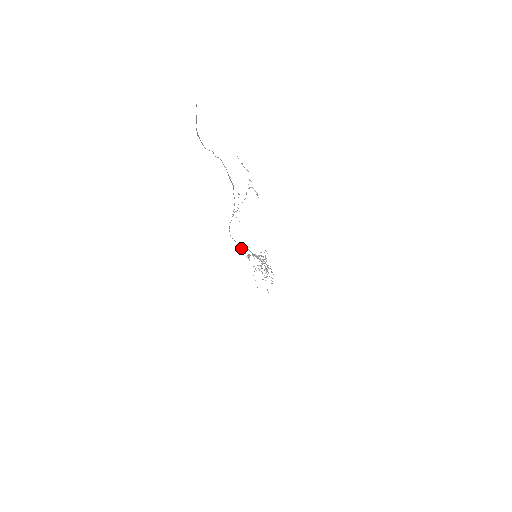
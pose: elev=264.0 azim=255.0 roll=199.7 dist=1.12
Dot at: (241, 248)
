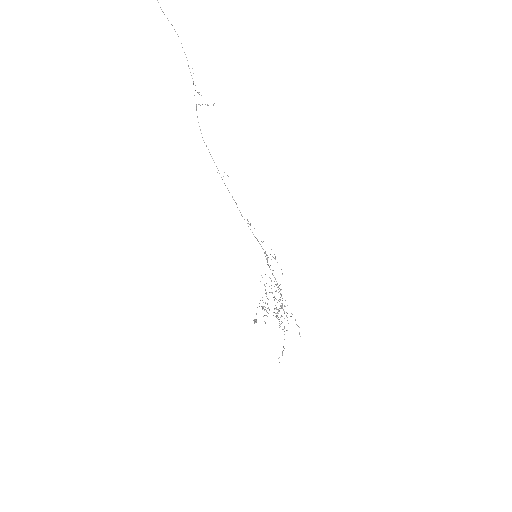
Dot at: (254, 319)
